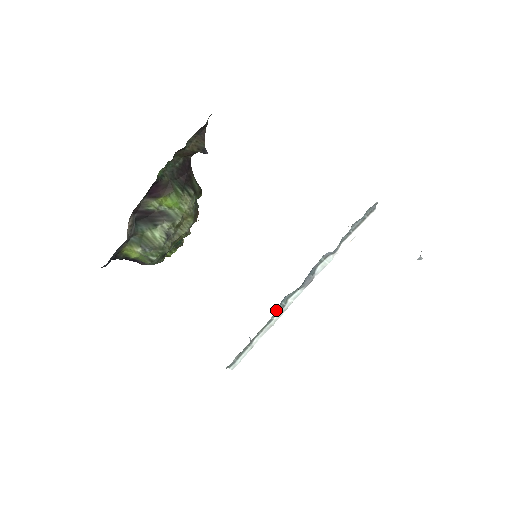
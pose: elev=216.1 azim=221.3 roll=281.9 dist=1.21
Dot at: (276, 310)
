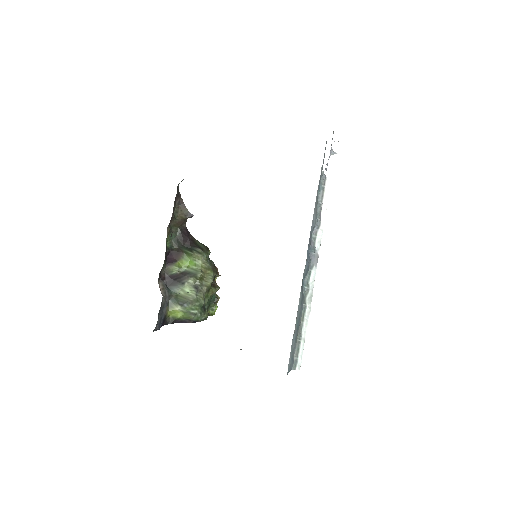
Dot at: (304, 296)
